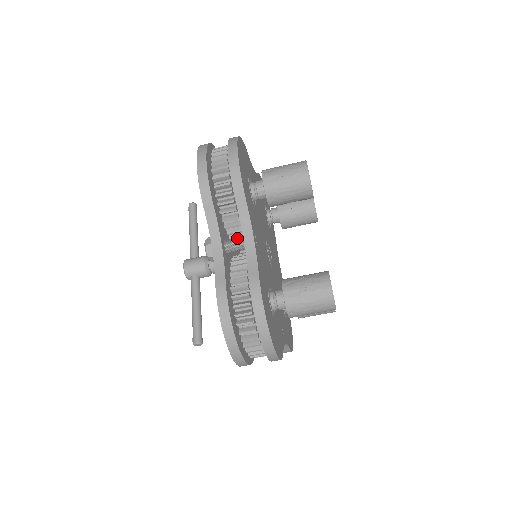
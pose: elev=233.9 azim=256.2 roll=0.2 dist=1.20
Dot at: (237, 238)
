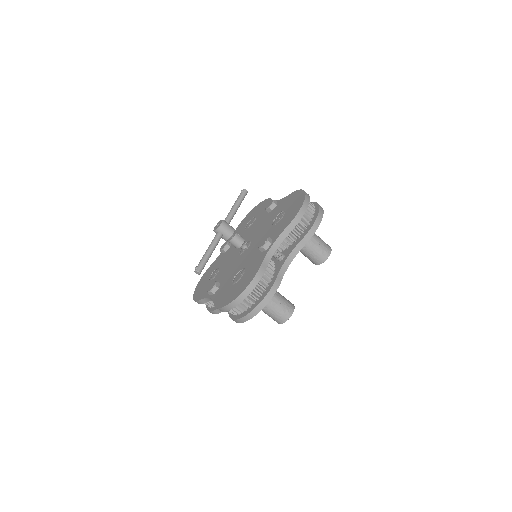
Dot at: (281, 252)
